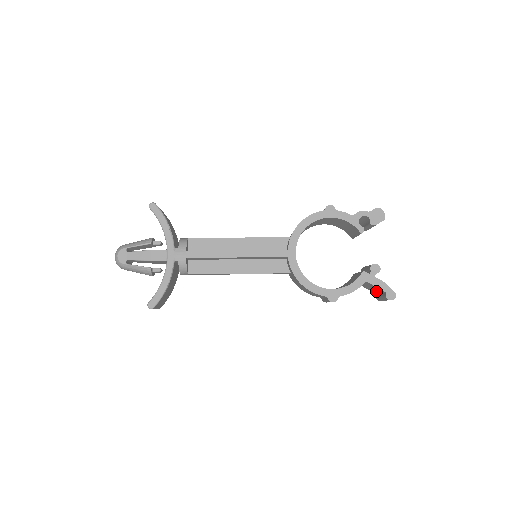
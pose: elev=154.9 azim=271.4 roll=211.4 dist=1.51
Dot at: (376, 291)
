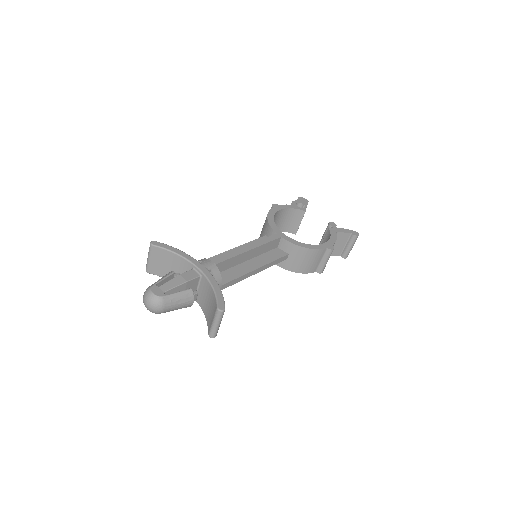
Dot at: (342, 246)
